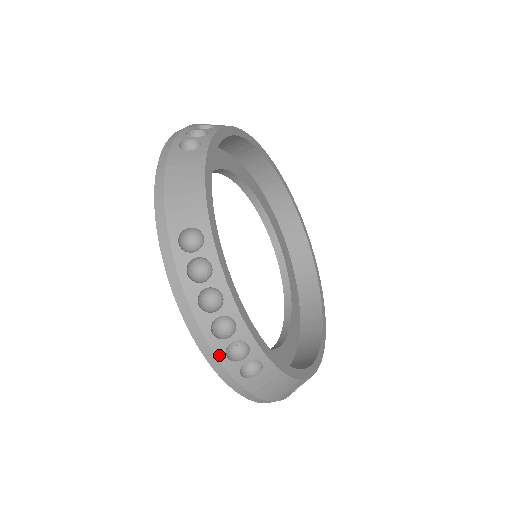
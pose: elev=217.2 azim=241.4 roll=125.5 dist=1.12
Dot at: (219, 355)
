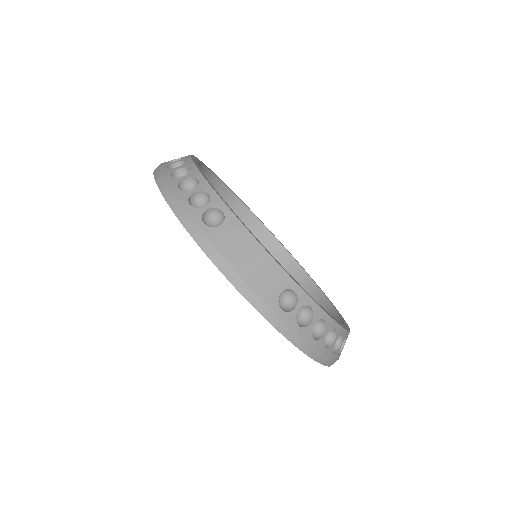
Dot at: (183, 202)
